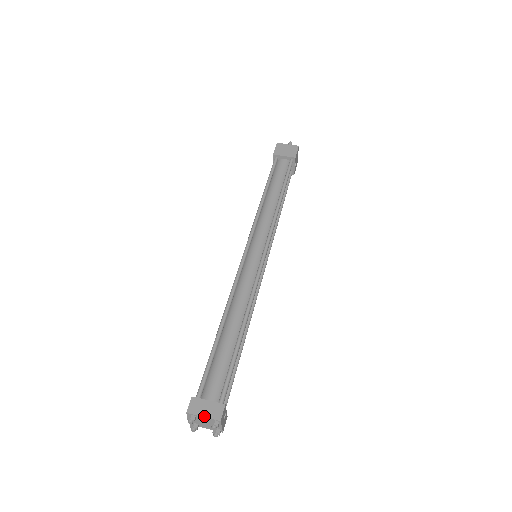
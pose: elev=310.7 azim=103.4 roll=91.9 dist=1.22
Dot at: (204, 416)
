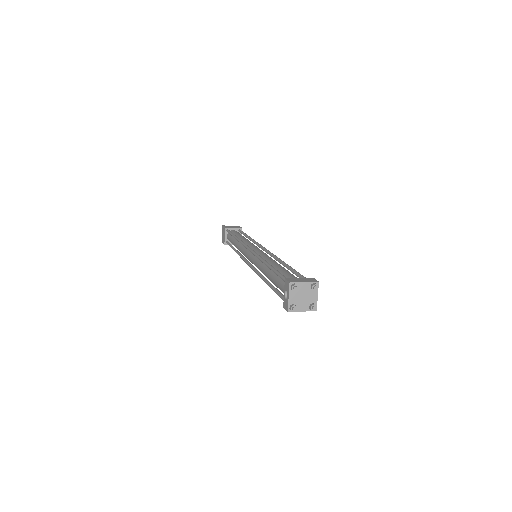
Dot at: (304, 281)
